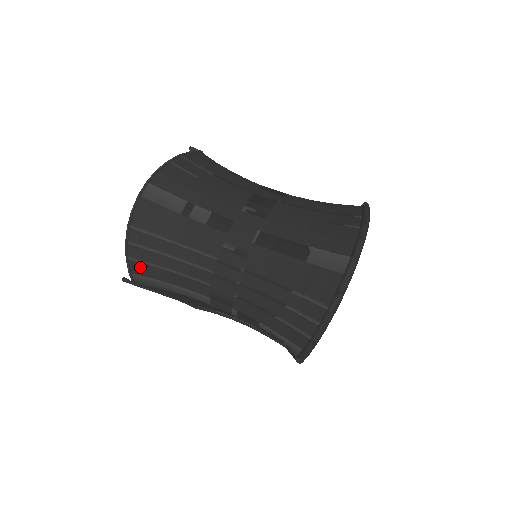
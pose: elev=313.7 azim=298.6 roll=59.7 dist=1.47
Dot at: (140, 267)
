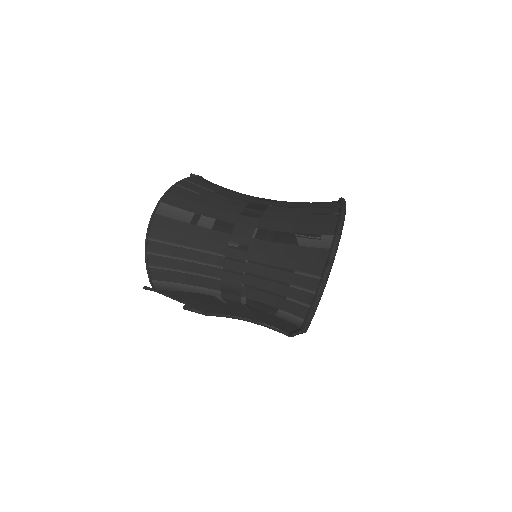
Dot at: (159, 273)
